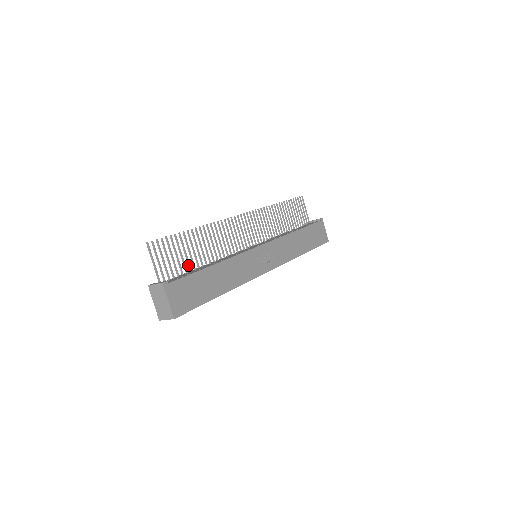
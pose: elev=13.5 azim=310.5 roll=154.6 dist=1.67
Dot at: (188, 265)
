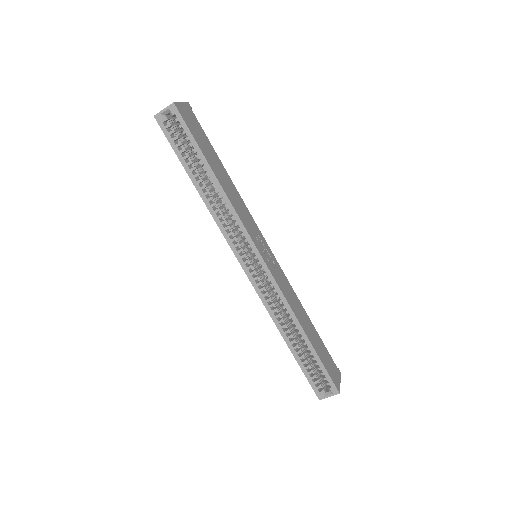
Dot at: occluded
